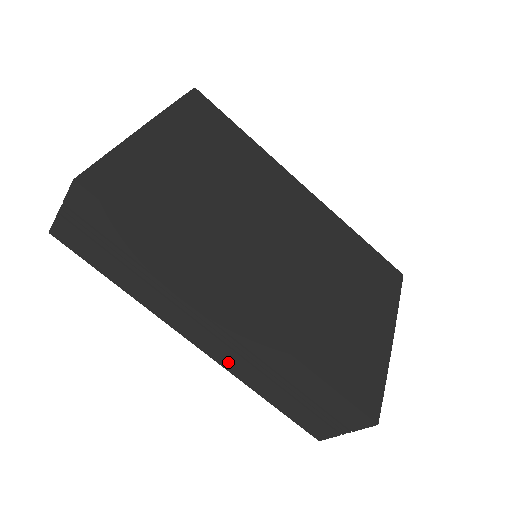
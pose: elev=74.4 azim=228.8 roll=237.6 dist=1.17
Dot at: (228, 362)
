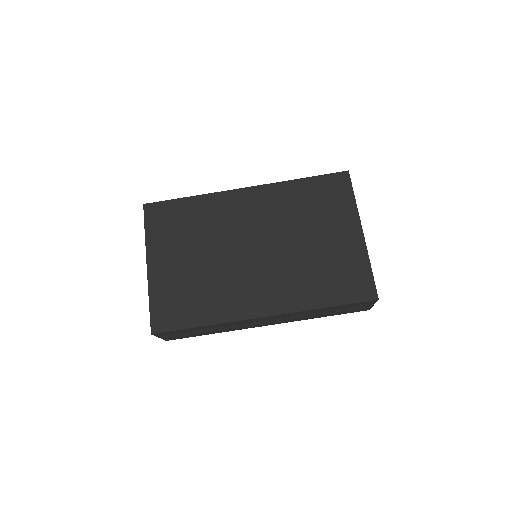
Dot at: (289, 321)
